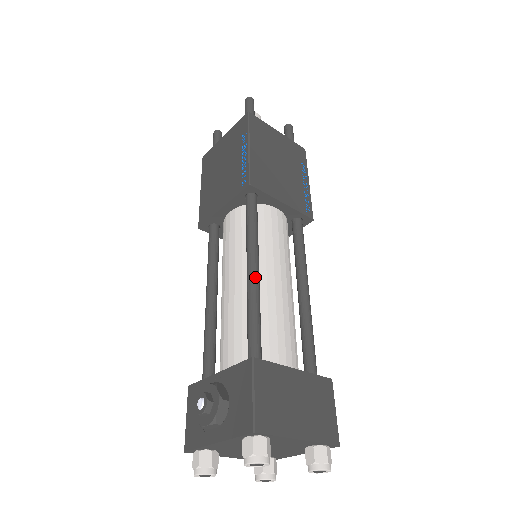
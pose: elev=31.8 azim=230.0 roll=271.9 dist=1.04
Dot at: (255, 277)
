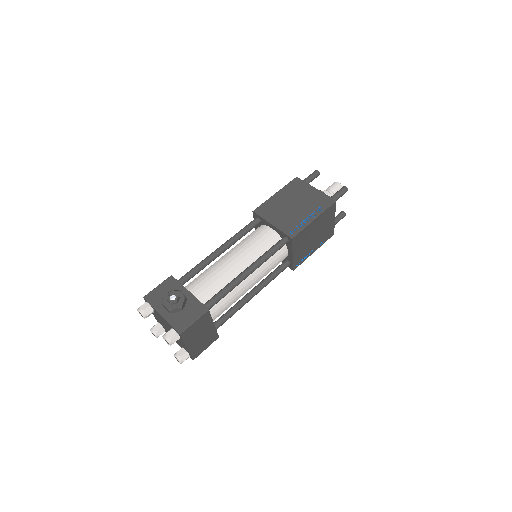
Dot at: (245, 277)
